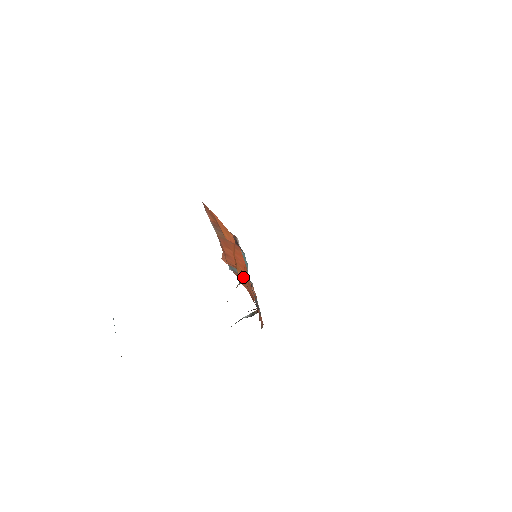
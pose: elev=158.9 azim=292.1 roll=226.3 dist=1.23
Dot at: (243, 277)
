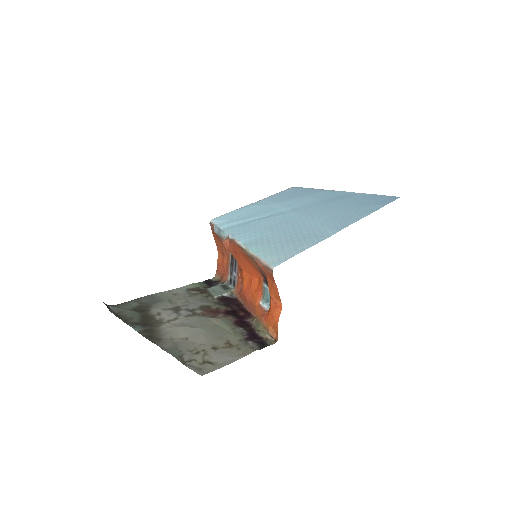
Dot at: (275, 335)
